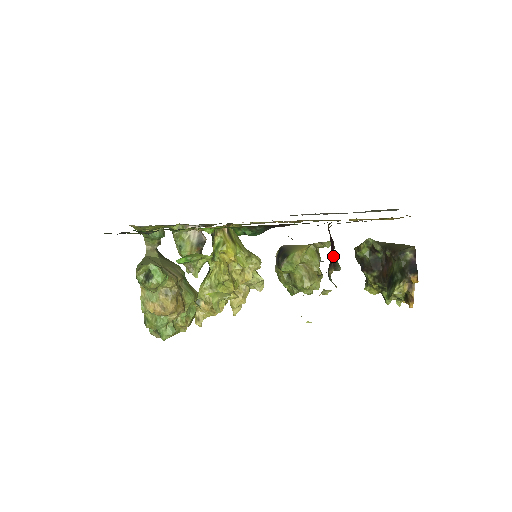
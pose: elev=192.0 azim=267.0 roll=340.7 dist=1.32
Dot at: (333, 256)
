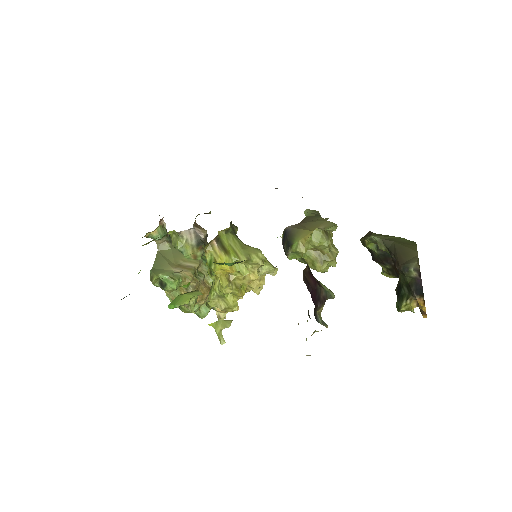
Dot at: (320, 293)
